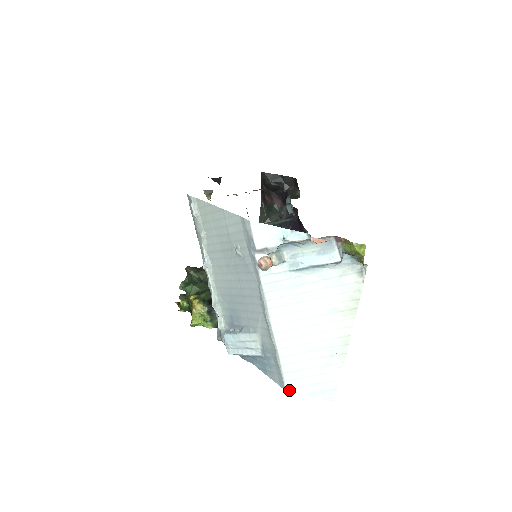
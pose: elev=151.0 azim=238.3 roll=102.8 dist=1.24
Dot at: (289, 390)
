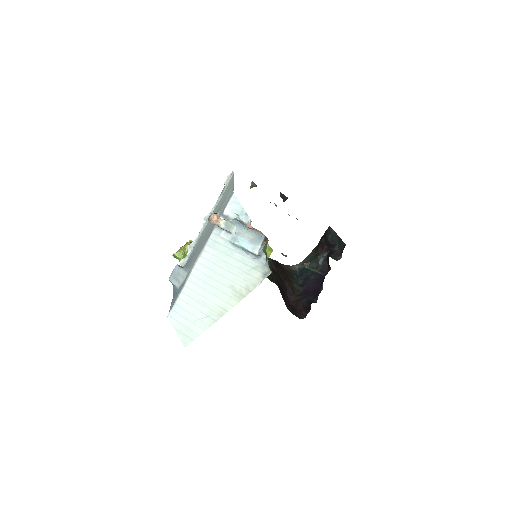
Dot at: (169, 317)
